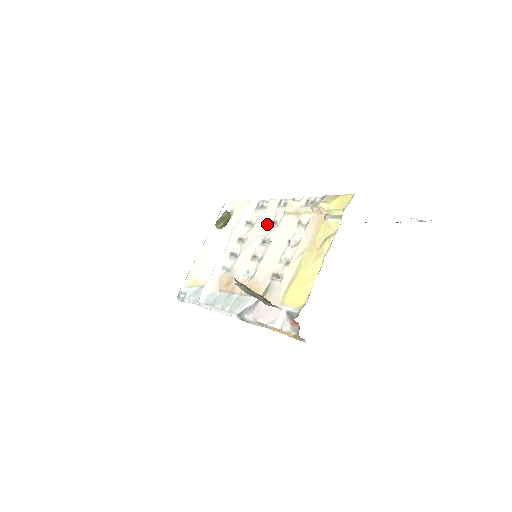
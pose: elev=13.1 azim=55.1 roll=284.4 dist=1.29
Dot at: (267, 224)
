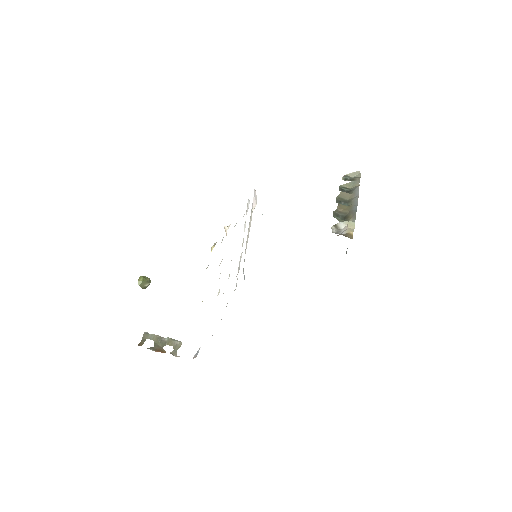
Dot at: occluded
